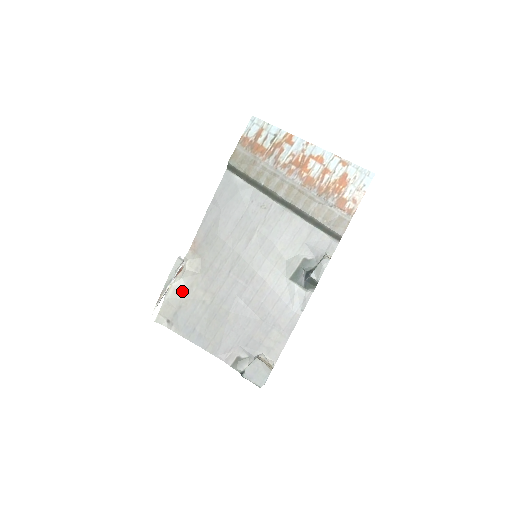
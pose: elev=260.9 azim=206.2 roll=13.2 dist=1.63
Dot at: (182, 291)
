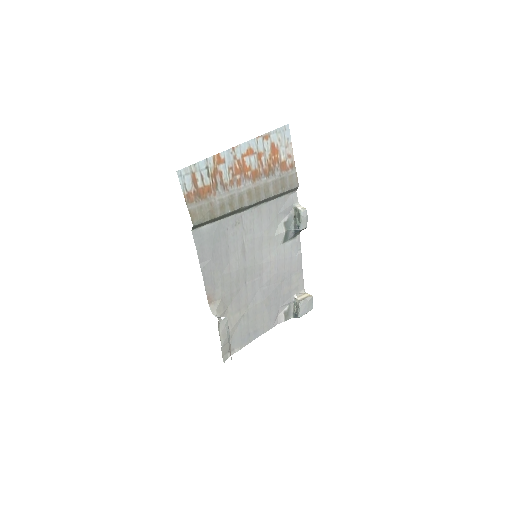
Dot at: occluded
